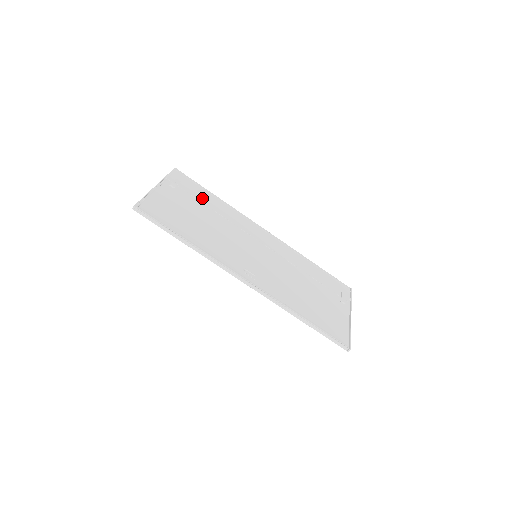
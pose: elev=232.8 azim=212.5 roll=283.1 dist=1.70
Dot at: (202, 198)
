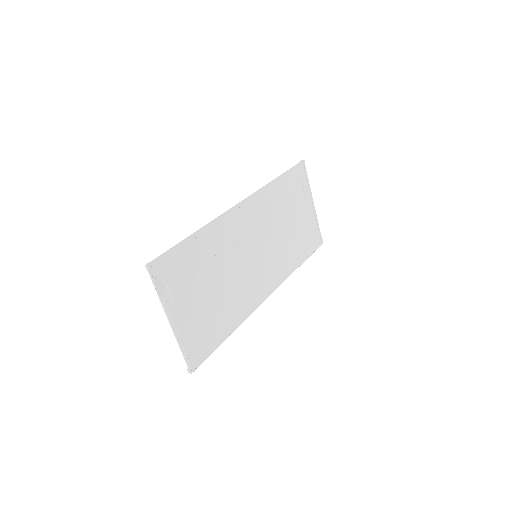
Dot at: (193, 263)
